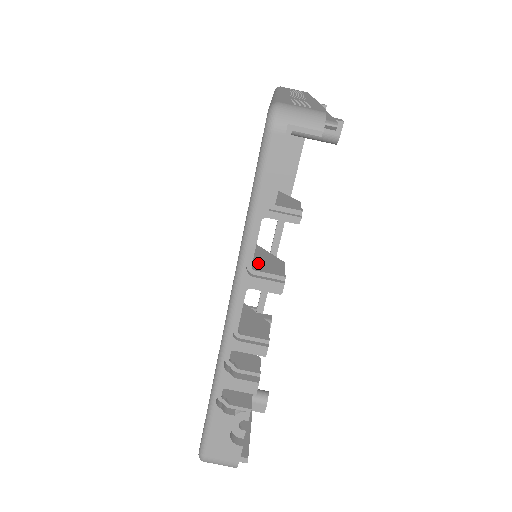
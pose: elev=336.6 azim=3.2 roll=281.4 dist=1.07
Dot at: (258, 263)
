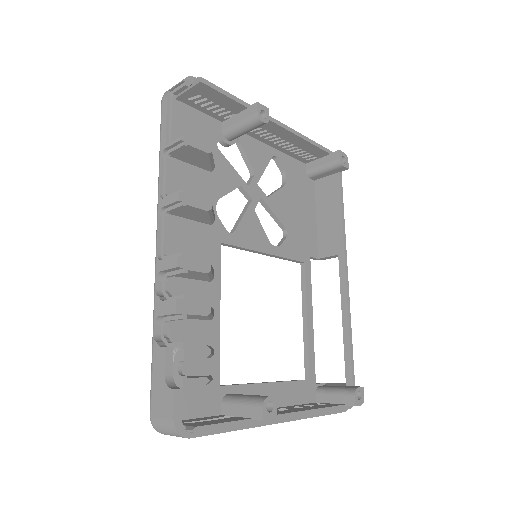
Dot at: occluded
